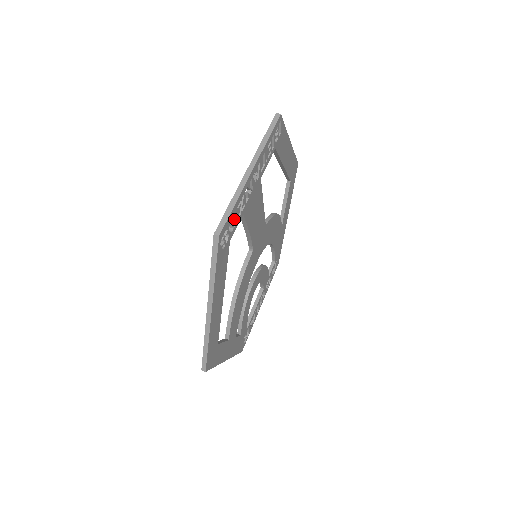
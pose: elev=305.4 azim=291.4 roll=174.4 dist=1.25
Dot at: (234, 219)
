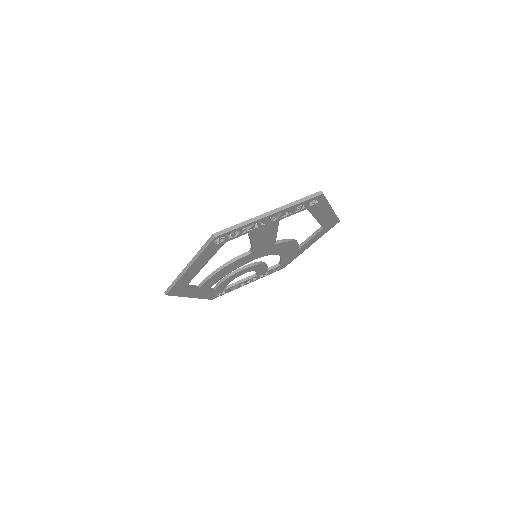
Dot at: (238, 232)
